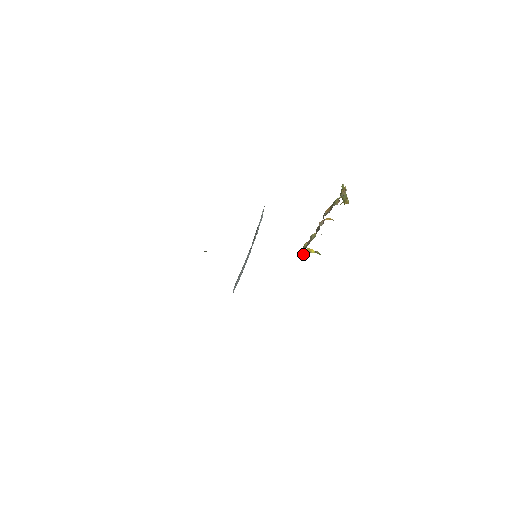
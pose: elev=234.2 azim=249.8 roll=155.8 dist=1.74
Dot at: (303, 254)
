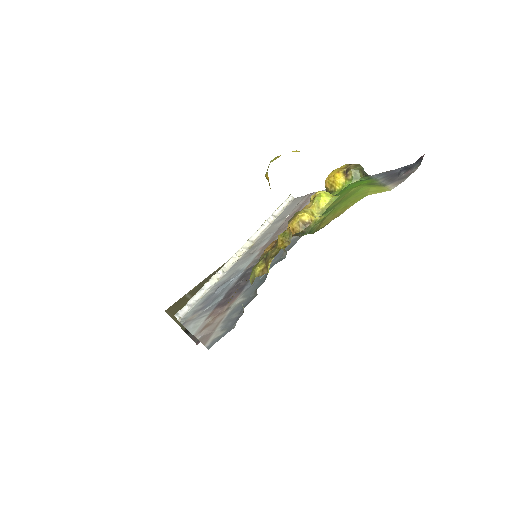
Dot at: occluded
